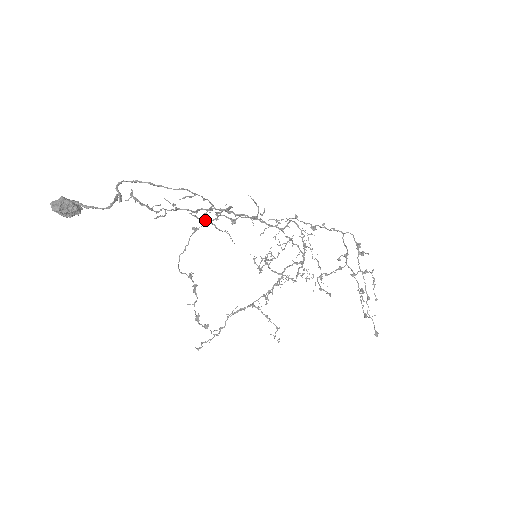
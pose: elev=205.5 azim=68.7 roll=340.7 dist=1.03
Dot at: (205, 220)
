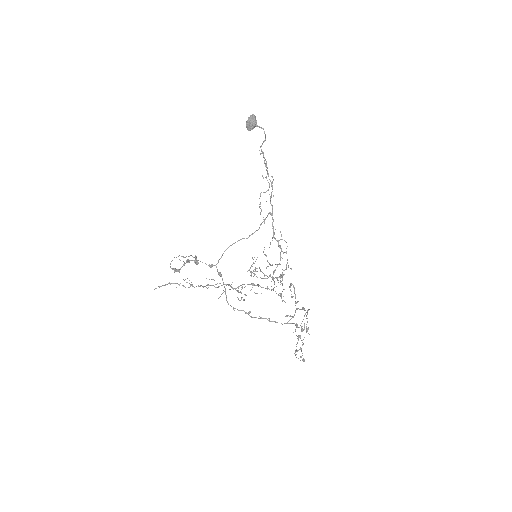
Dot at: occluded
